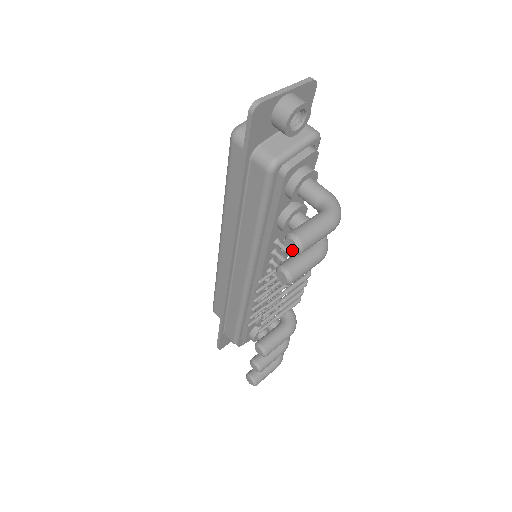
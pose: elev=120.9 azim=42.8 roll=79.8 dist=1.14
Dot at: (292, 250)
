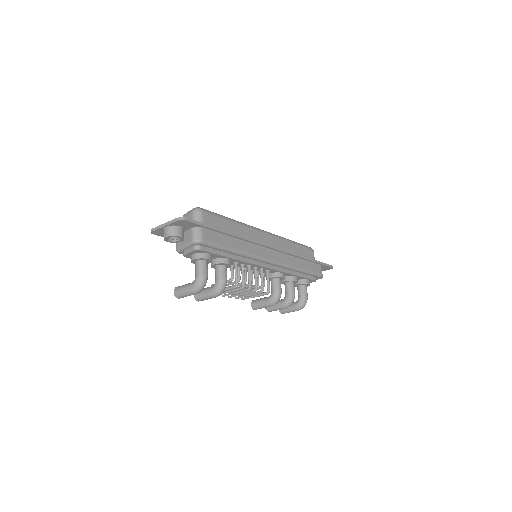
Dot at: occluded
